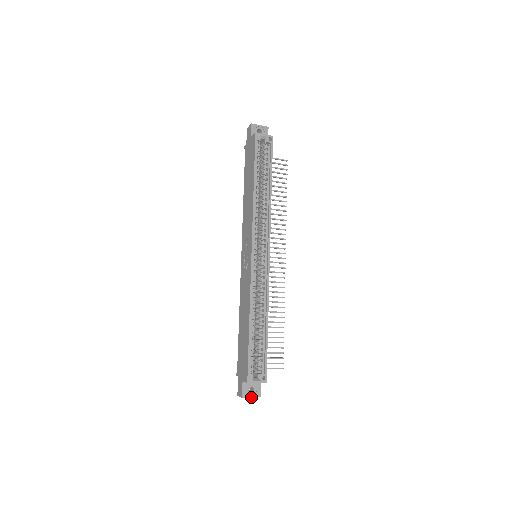
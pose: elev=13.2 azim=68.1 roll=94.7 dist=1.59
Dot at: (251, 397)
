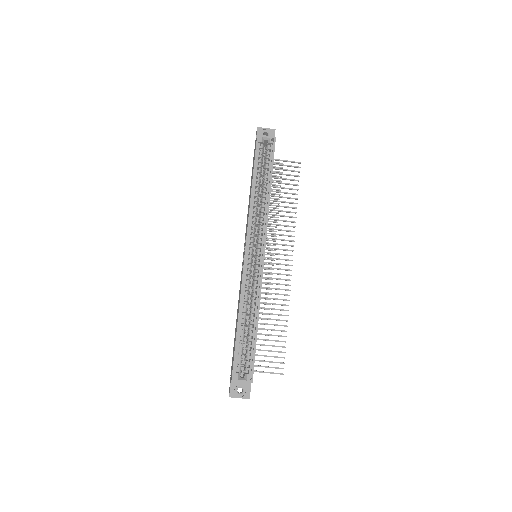
Dot at: occluded
